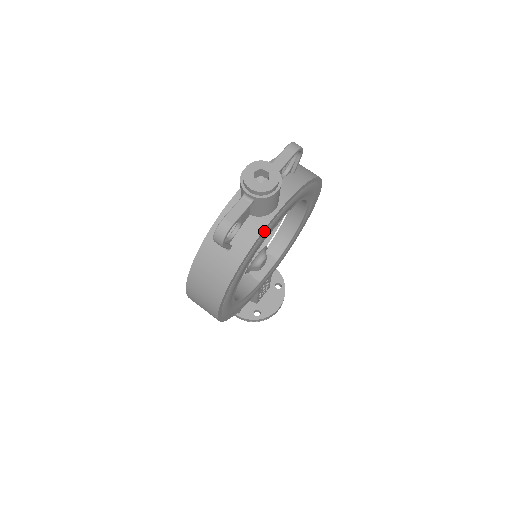
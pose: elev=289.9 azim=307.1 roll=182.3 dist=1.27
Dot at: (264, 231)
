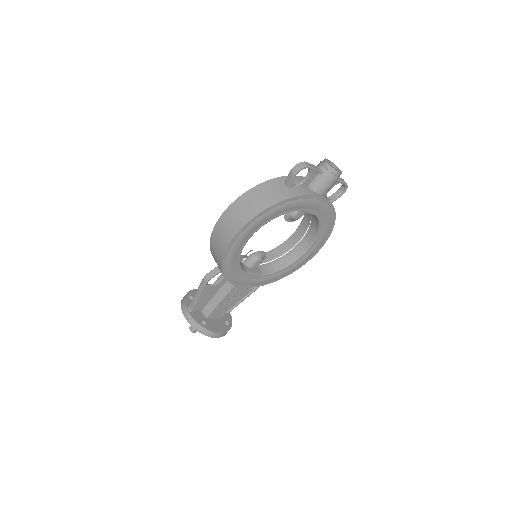
Dot at: (311, 198)
